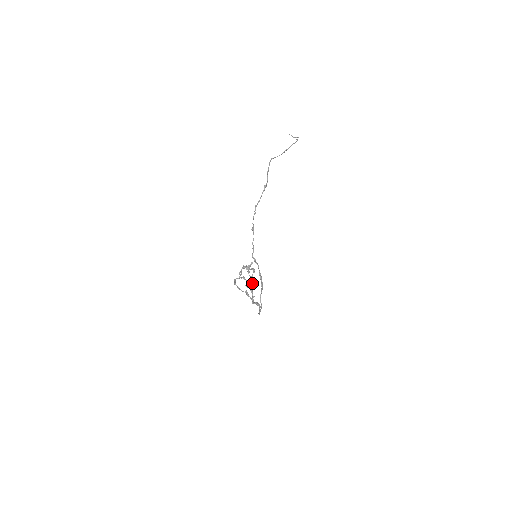
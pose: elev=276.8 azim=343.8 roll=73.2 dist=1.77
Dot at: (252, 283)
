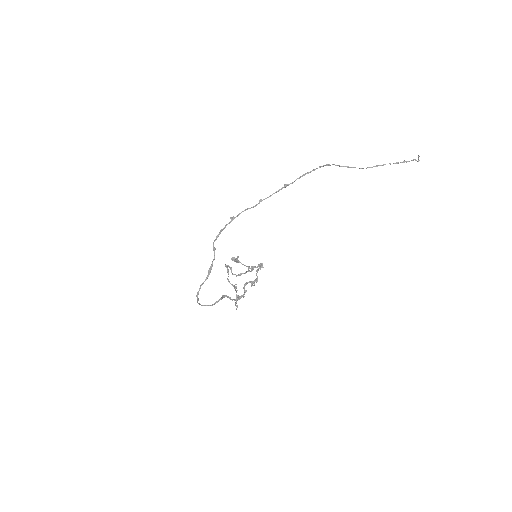
Dot at: (254, 284)
